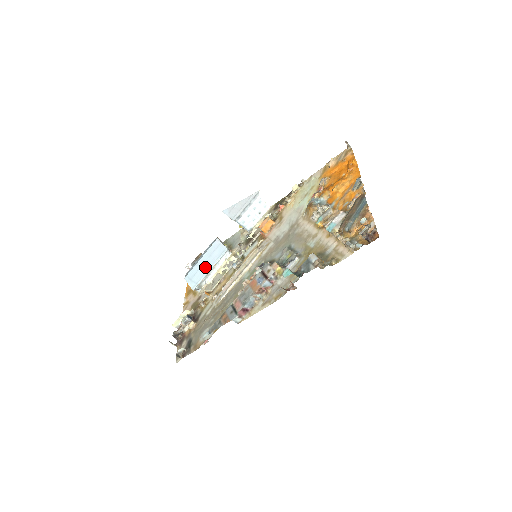
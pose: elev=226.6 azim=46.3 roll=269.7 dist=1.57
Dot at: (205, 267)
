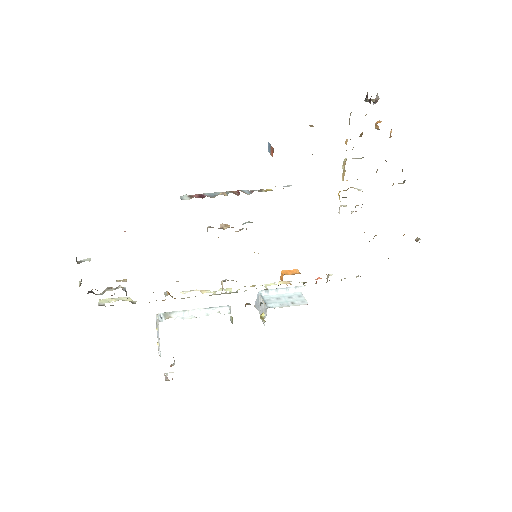
Dot at: occluded
